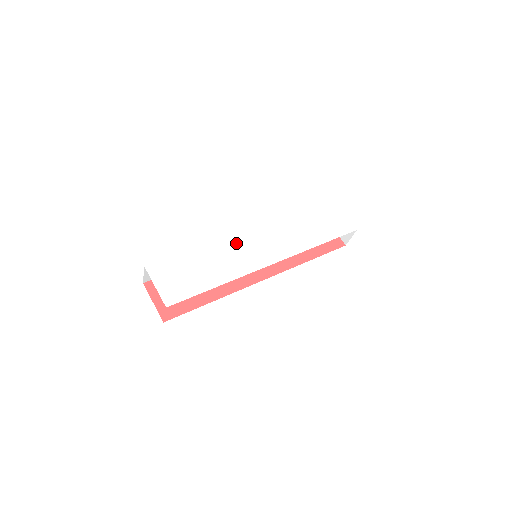
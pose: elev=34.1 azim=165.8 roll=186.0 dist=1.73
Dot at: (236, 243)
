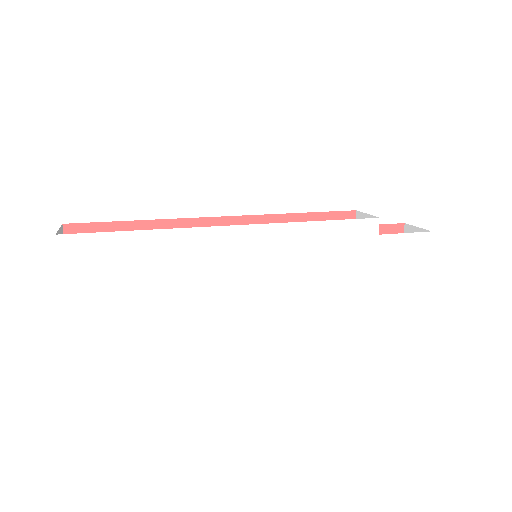
Dot at: (231, 242)
